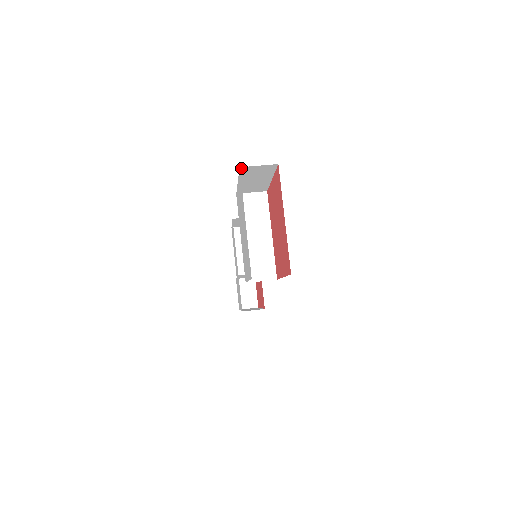
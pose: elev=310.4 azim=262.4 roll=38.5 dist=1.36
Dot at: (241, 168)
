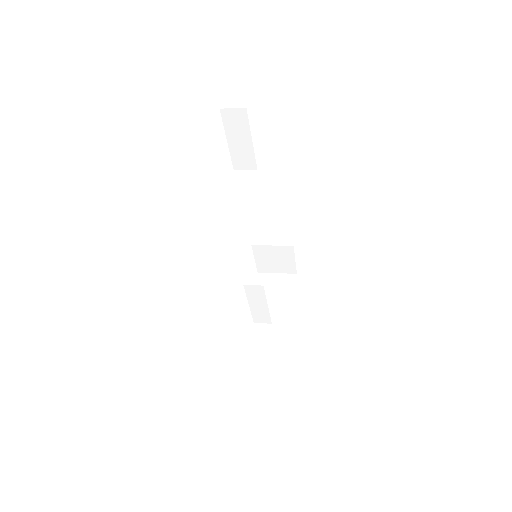
Dot at: (221, 111)
